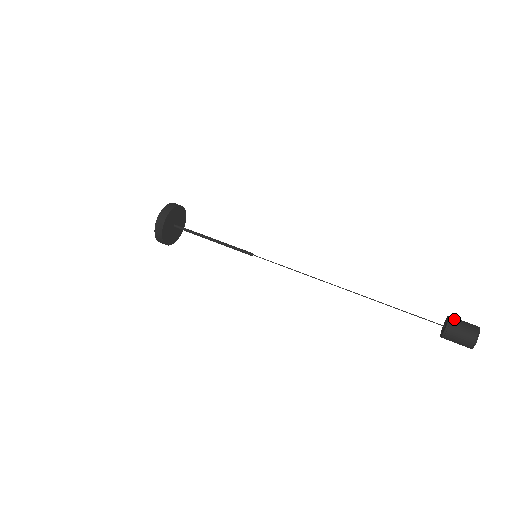
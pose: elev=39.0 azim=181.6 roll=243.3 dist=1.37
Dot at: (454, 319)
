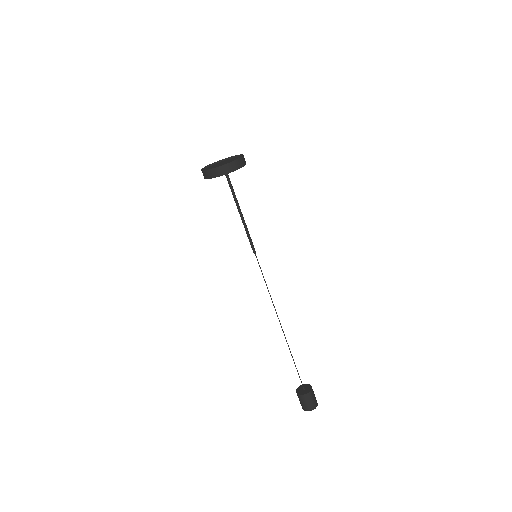
Dot at: (313, 391)
